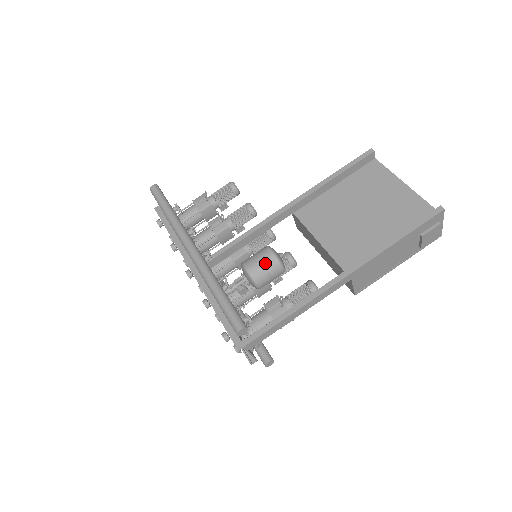
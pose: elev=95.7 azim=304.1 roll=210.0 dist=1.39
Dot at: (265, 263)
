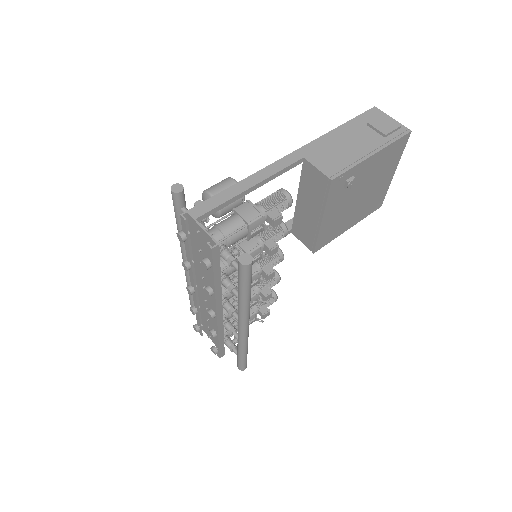
Dot at: occluded
